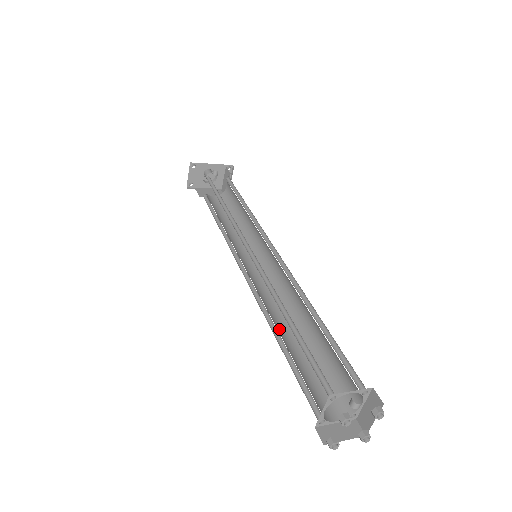
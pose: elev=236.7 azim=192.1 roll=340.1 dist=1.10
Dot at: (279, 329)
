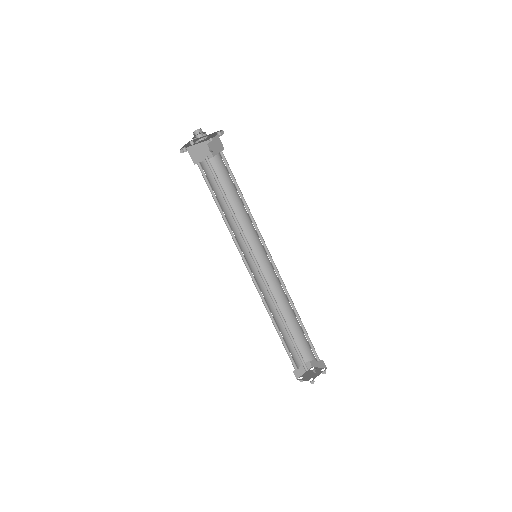
Dot at: (273, 314)
